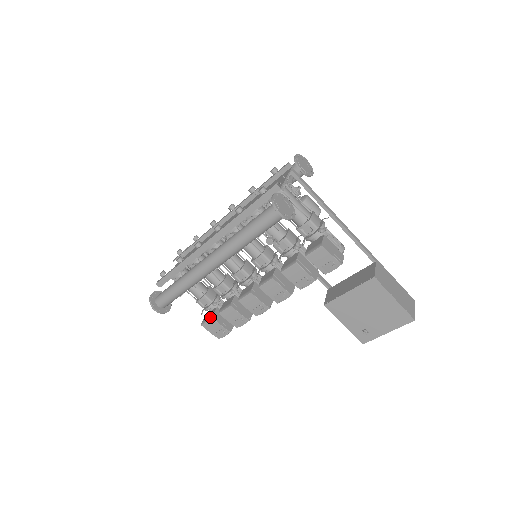
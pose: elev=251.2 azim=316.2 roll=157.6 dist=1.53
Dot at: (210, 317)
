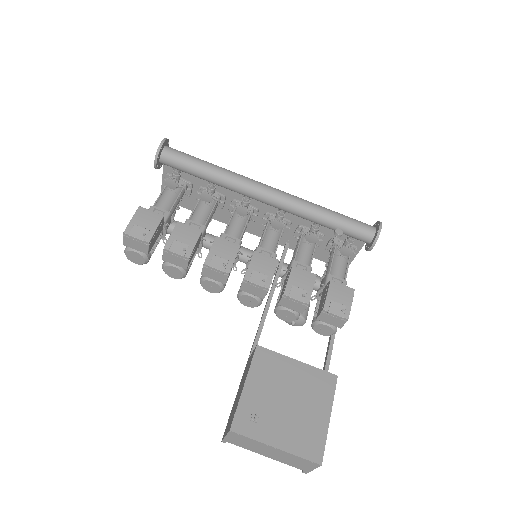
Dot at: (160, 214)
